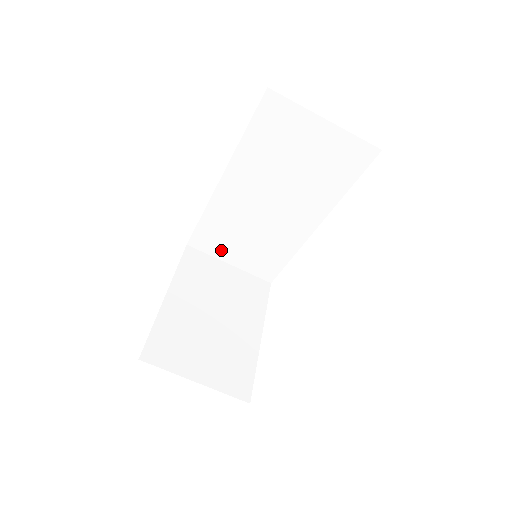
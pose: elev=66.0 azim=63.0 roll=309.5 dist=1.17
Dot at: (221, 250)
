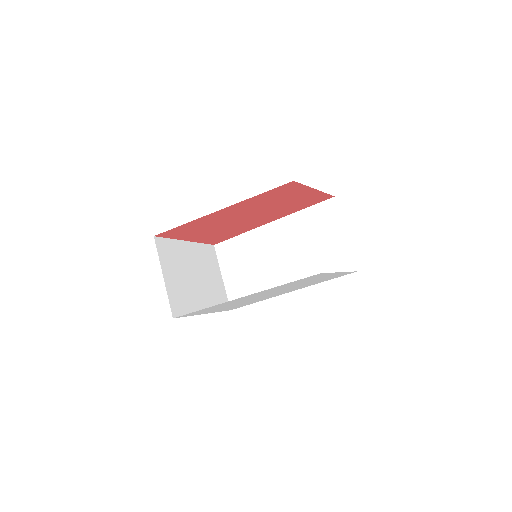
Dot at: (228, 264)
